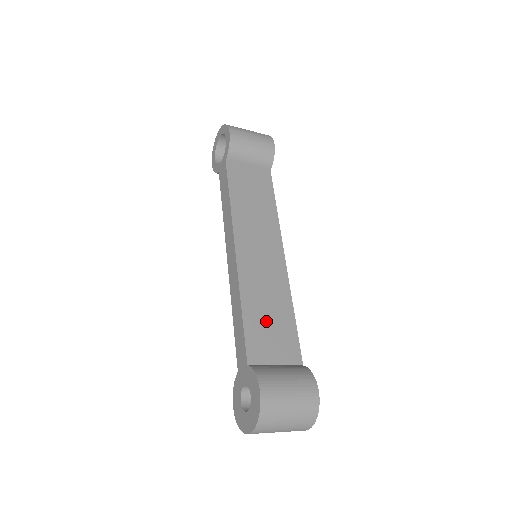
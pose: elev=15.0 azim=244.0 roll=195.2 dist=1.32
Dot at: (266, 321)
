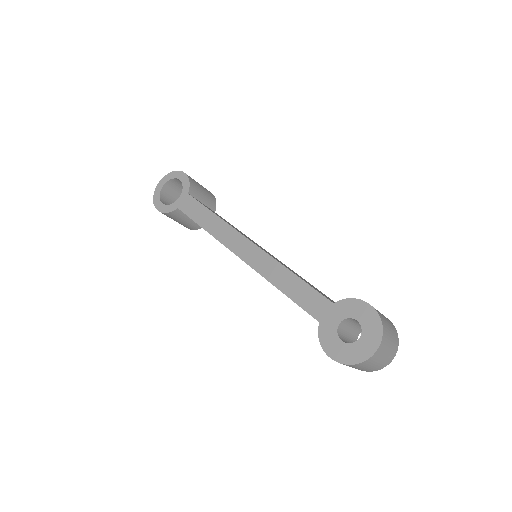
Dot at: occluded
